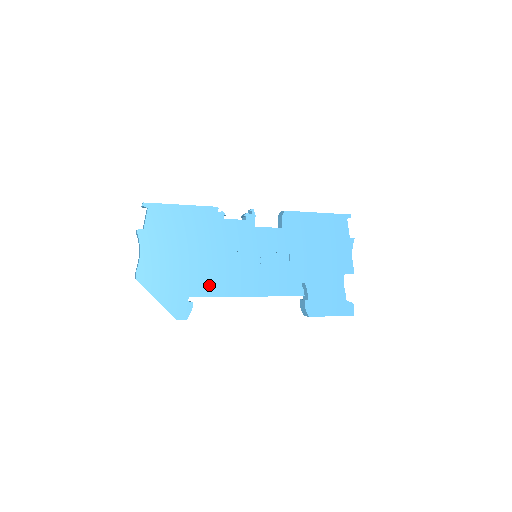
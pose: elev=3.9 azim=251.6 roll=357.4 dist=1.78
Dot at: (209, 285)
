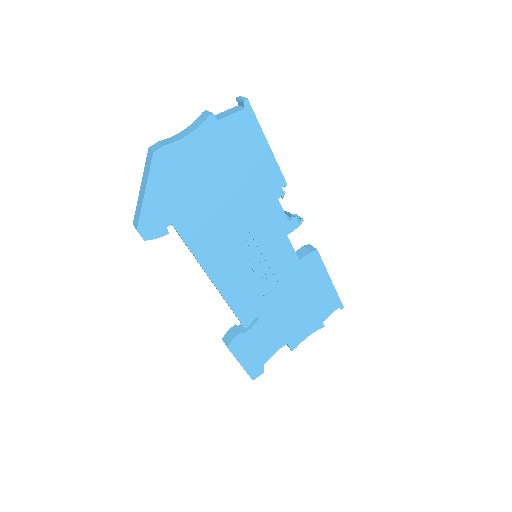
Dot at: (199, 235)
